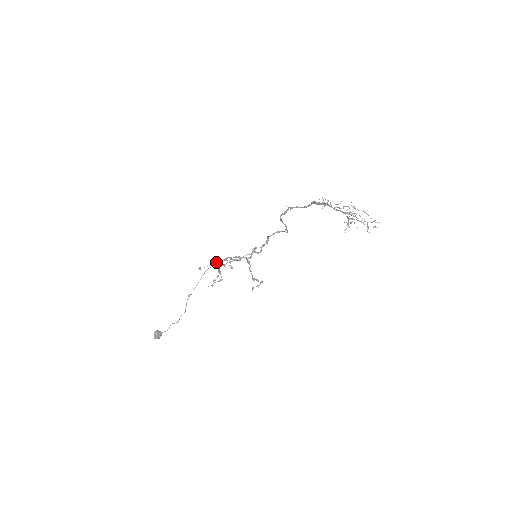
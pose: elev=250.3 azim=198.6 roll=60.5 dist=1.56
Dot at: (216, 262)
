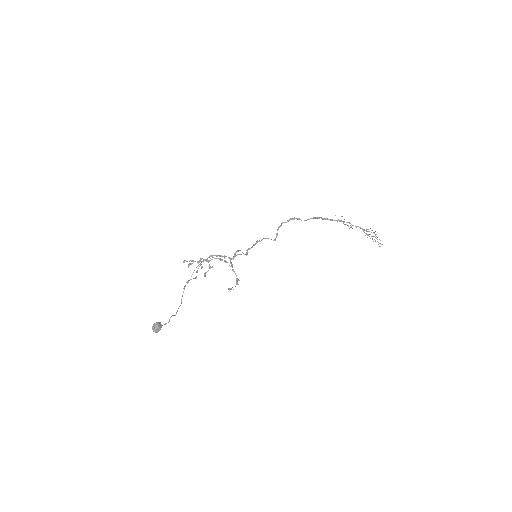
Dot at: (201, 258)
